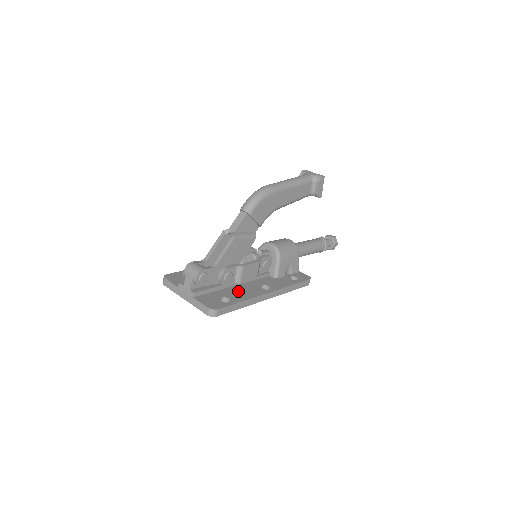
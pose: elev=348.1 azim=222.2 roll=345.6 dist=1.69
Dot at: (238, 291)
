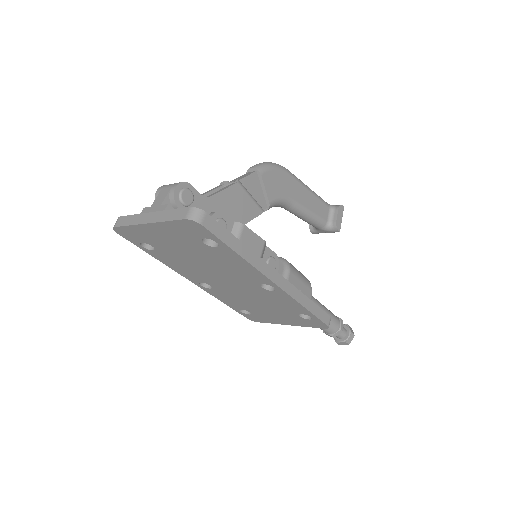
Dot at: occluded
